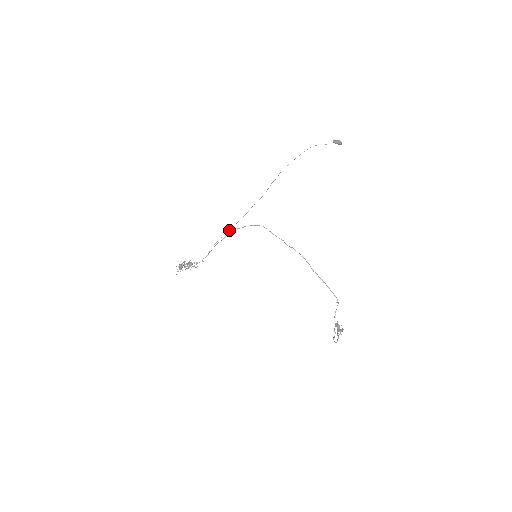
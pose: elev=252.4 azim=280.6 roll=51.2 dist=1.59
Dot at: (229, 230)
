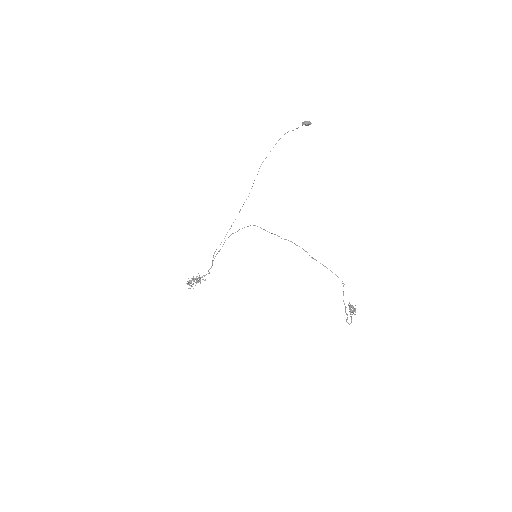
Dot at: occluded
